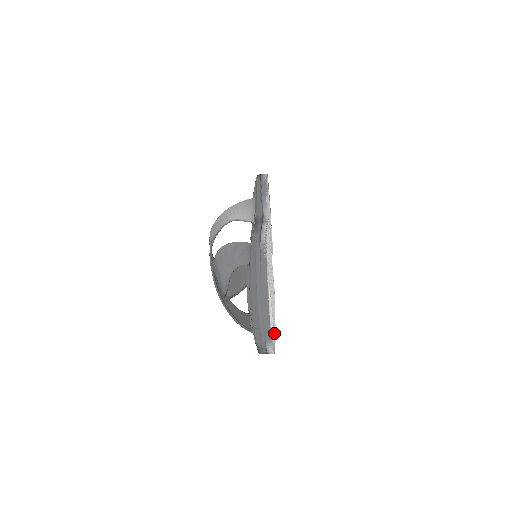
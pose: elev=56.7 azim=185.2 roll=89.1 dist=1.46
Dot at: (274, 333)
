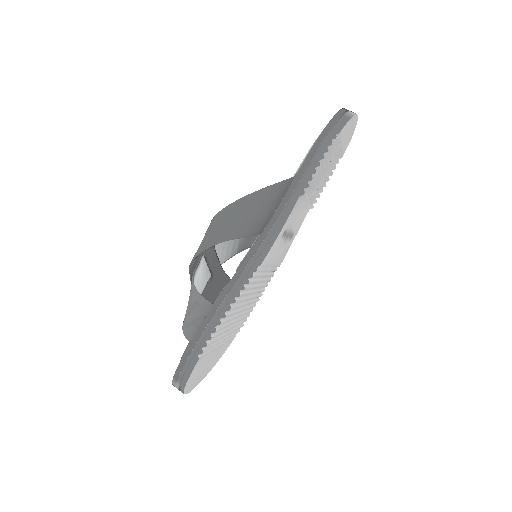
Dot at: occluded
